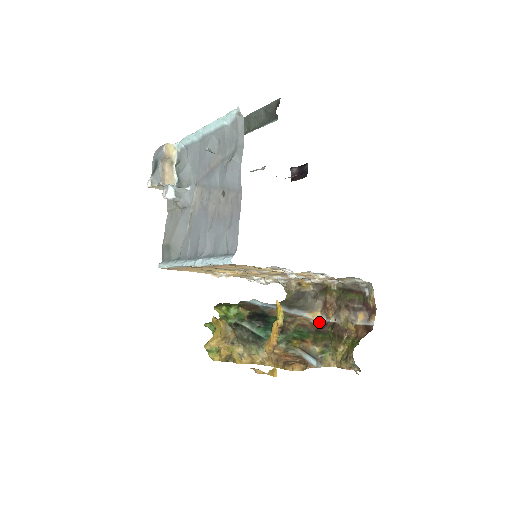
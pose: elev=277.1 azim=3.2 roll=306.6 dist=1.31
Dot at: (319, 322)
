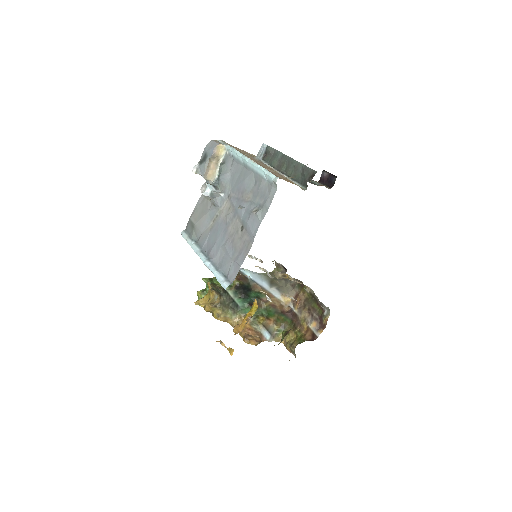
Dot at: (287, 305)
